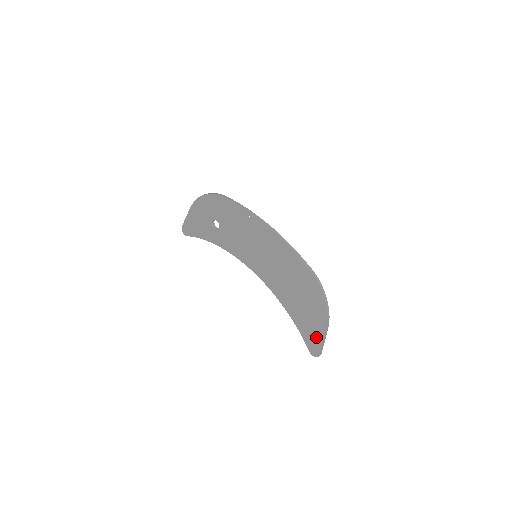
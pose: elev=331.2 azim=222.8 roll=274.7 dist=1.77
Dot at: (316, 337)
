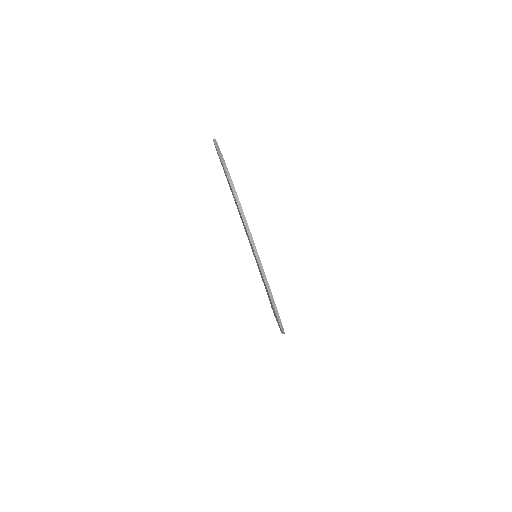
Dot at: occluded
